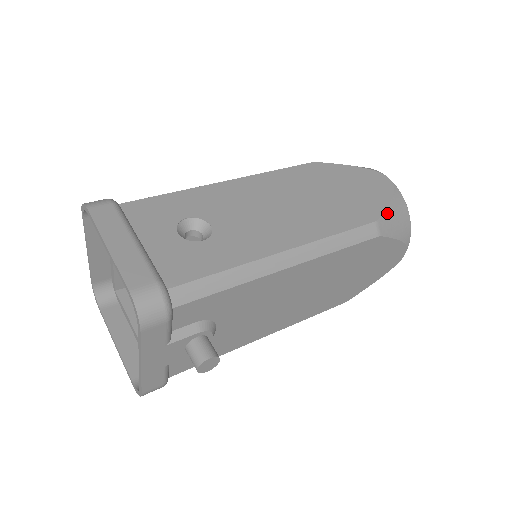
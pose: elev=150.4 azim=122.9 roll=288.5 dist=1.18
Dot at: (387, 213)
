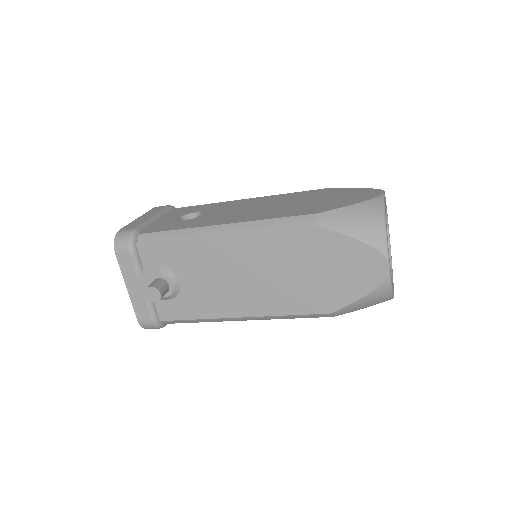
Dot at: (340, 211)
